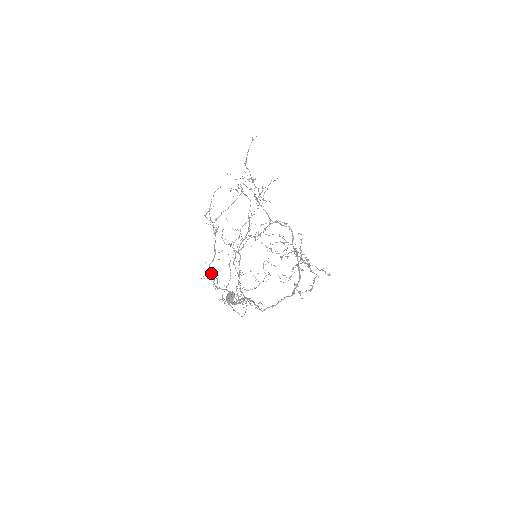
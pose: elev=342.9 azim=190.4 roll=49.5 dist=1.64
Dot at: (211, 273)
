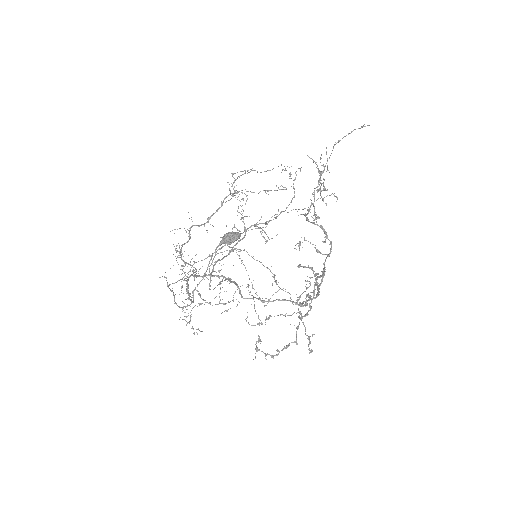
Dot at: occluded
